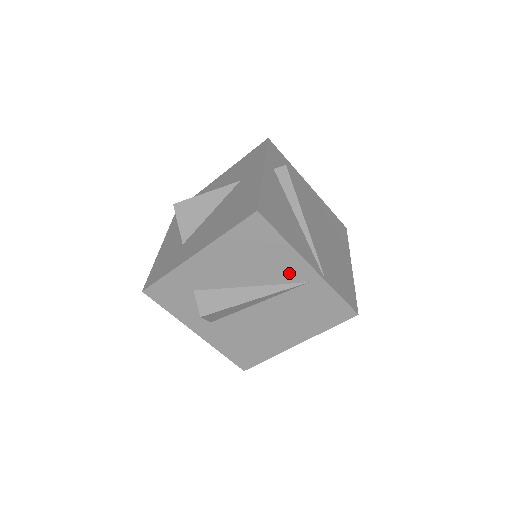
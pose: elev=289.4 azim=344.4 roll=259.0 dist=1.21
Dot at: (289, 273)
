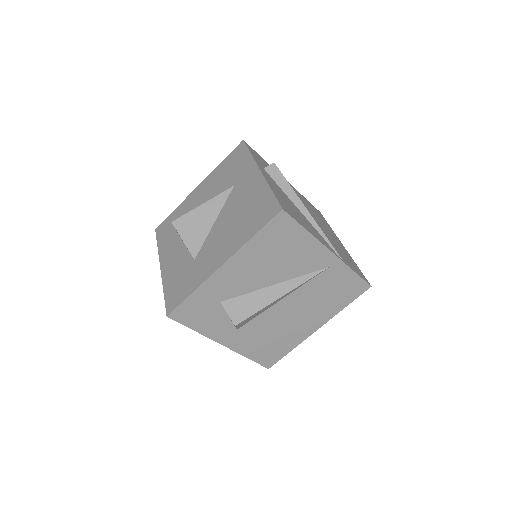
Dot at: (311, 263)
